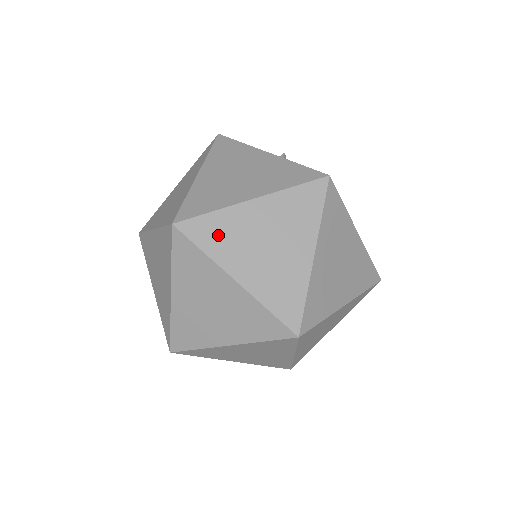
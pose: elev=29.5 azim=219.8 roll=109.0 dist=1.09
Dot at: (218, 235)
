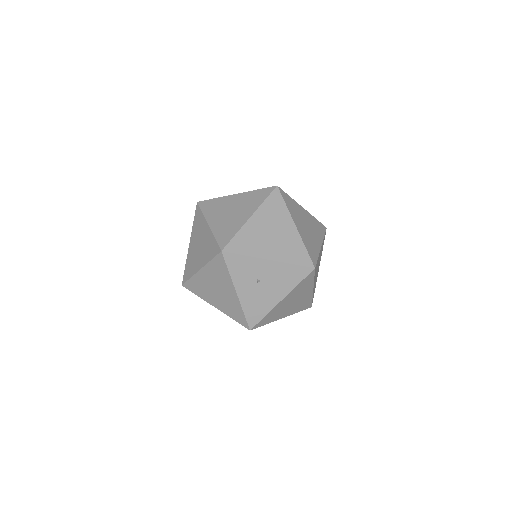
Dot at: occluded
